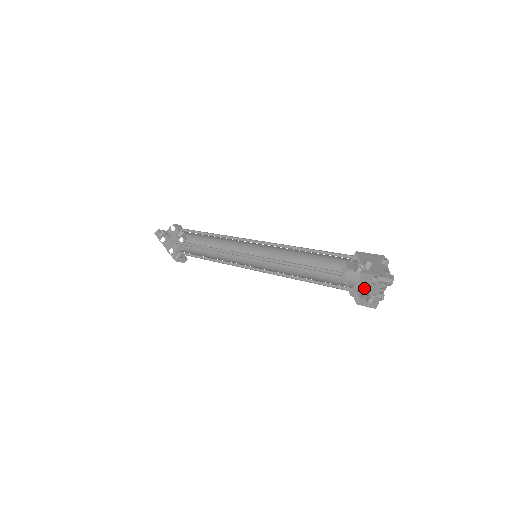
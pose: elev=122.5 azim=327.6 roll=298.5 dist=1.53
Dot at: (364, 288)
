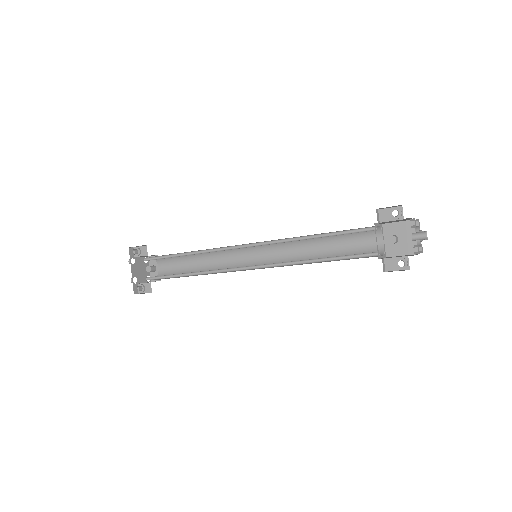
Dot at: (392, 257)
